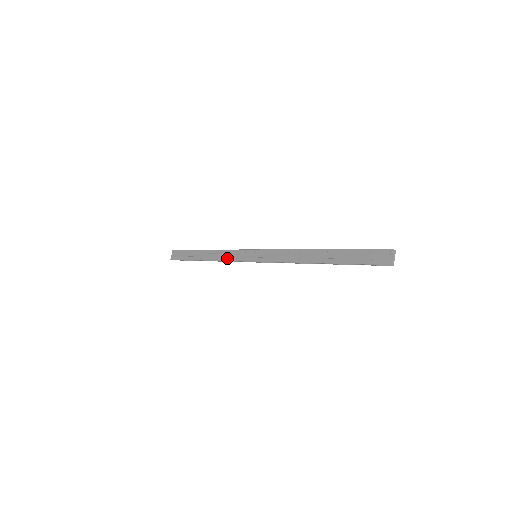
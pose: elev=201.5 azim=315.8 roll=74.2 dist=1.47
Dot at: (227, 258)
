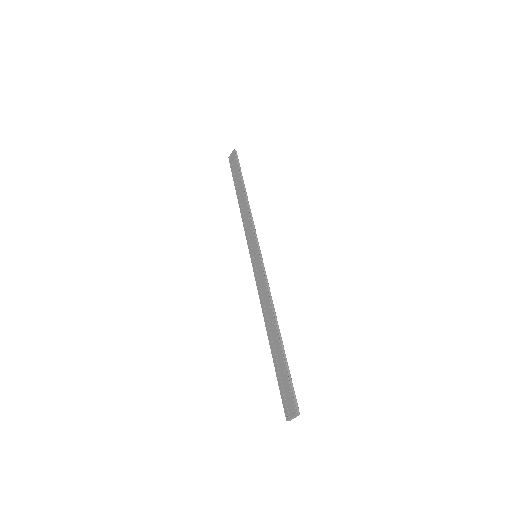
Dot at: (245, 225)
